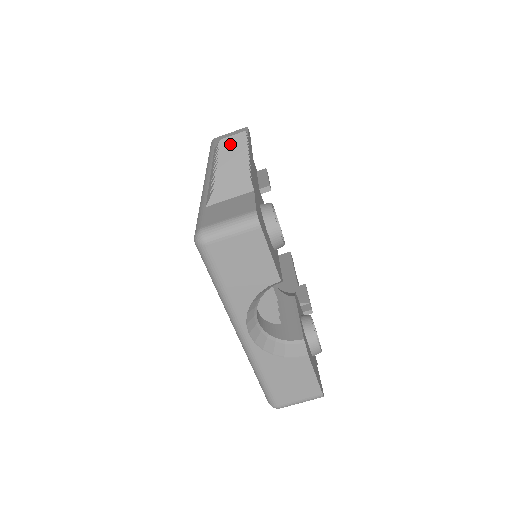
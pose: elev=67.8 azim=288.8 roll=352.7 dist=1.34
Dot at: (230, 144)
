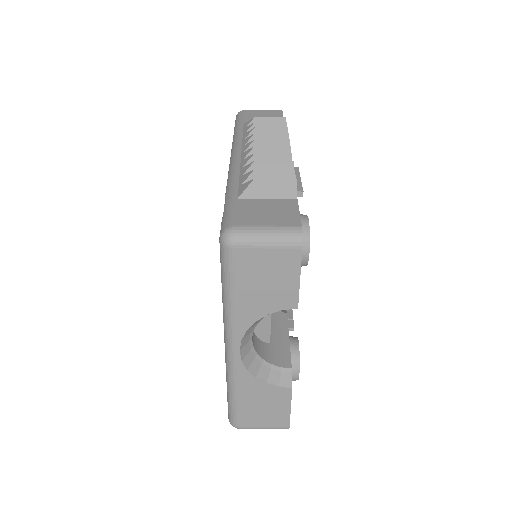
Dot at: (268, 127)
